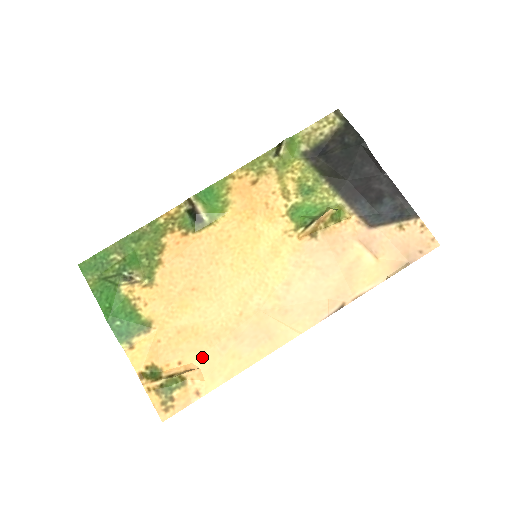
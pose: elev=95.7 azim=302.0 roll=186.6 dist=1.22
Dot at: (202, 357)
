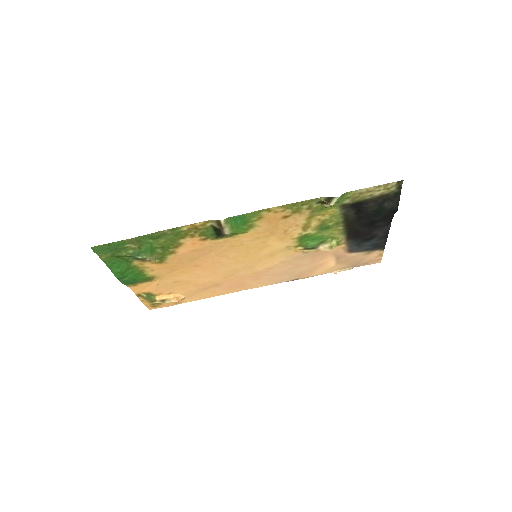
Dot at: (188, 292)
